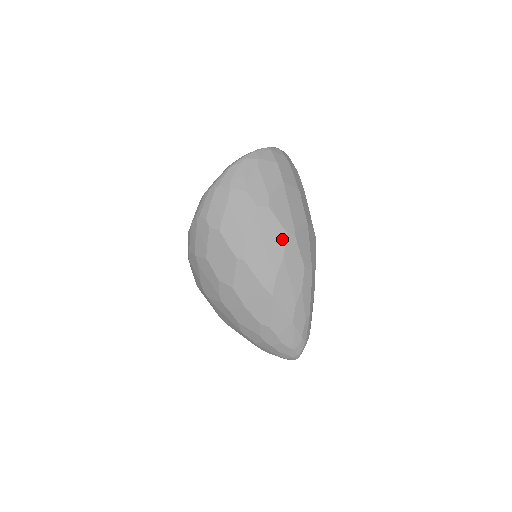
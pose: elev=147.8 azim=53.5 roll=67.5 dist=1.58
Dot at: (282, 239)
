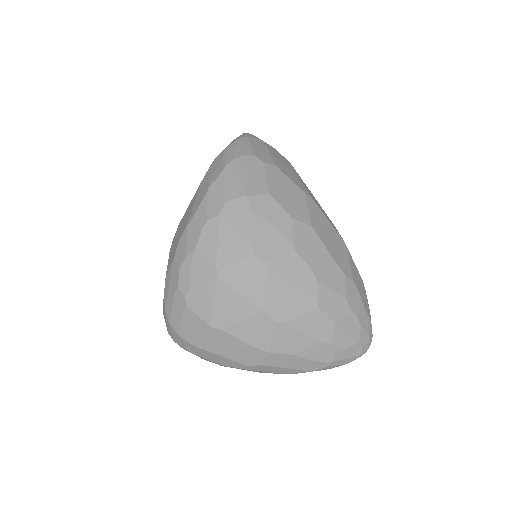
Dot at: occluded
